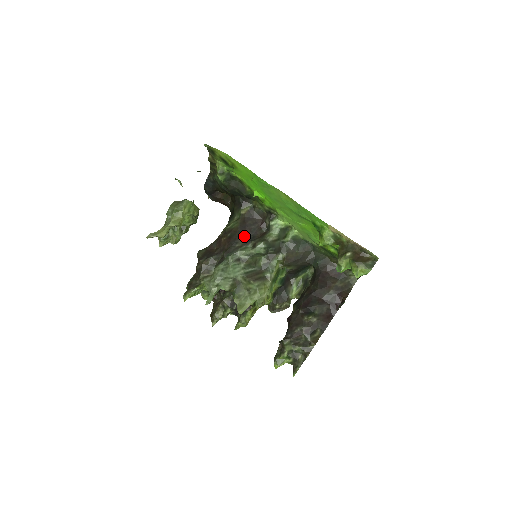
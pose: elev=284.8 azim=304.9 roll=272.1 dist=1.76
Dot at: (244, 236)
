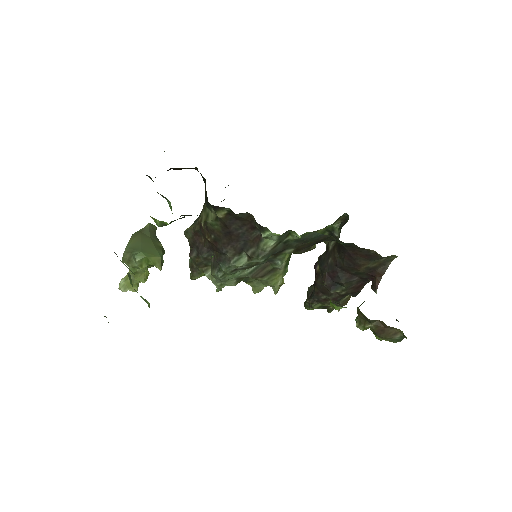
Dot at: (232, 243)
